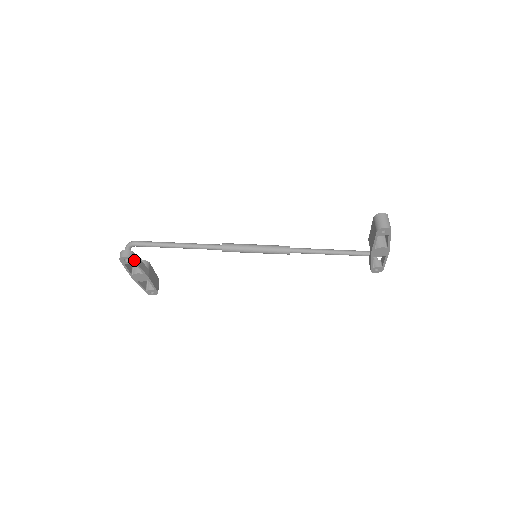
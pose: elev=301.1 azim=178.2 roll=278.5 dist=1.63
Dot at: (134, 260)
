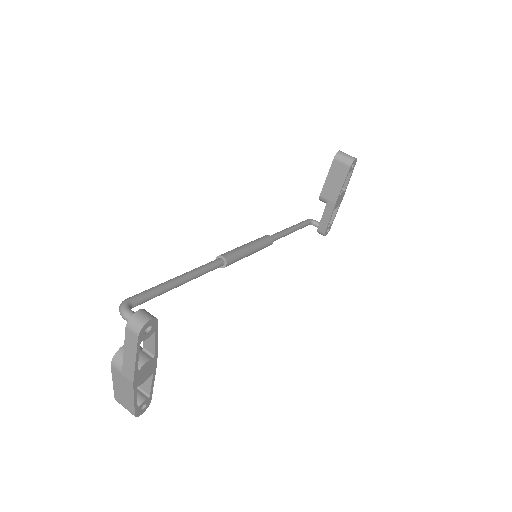
Dot at: (156, 325)
